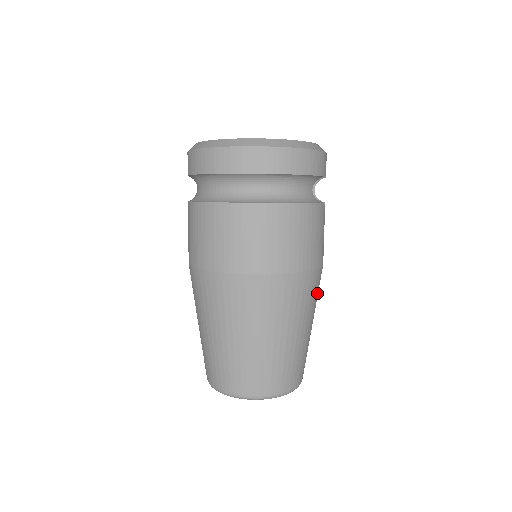
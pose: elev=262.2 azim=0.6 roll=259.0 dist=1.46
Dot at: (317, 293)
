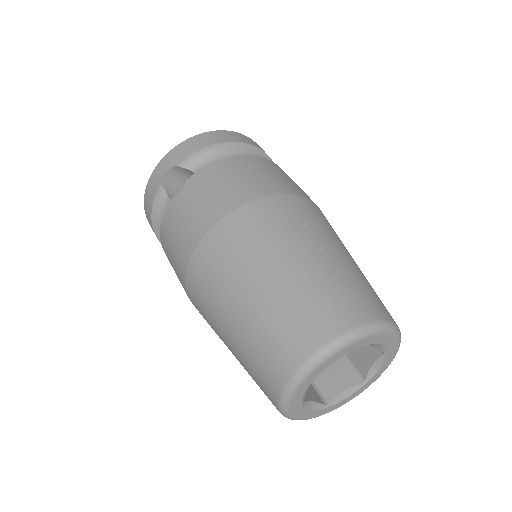
Dot at: occluded
